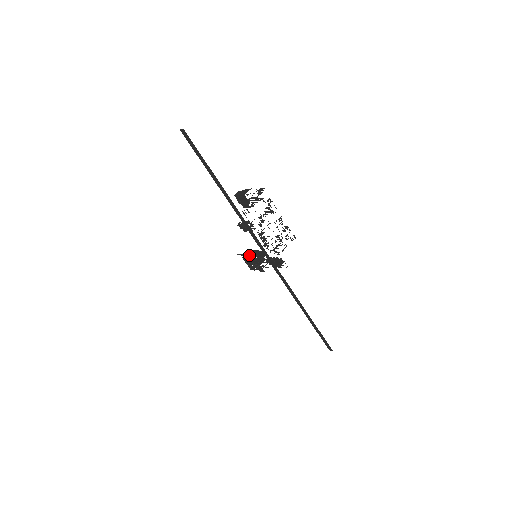
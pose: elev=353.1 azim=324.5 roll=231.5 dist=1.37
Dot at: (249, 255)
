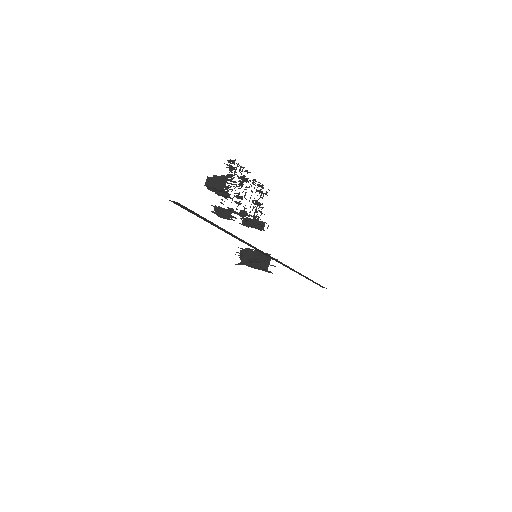
Dot at: (253, 264)
